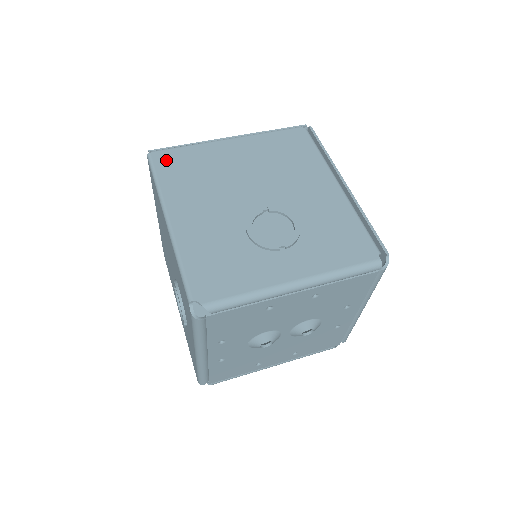
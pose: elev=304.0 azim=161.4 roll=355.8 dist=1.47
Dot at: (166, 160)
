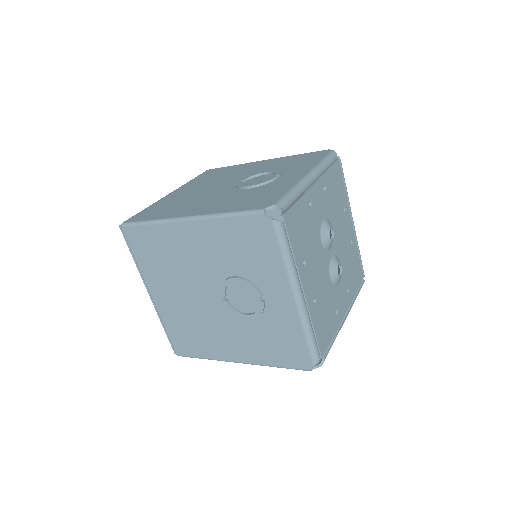
Dot at: occluded
